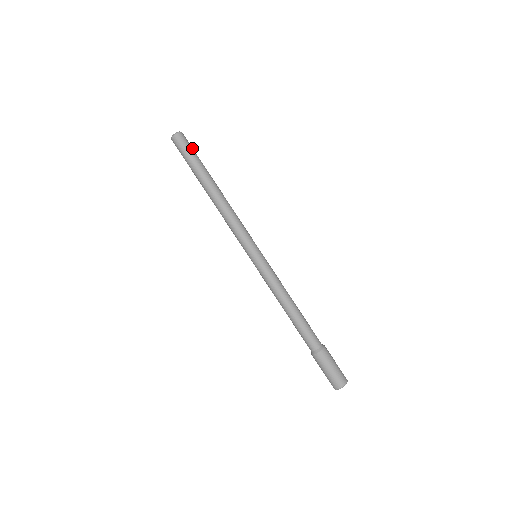
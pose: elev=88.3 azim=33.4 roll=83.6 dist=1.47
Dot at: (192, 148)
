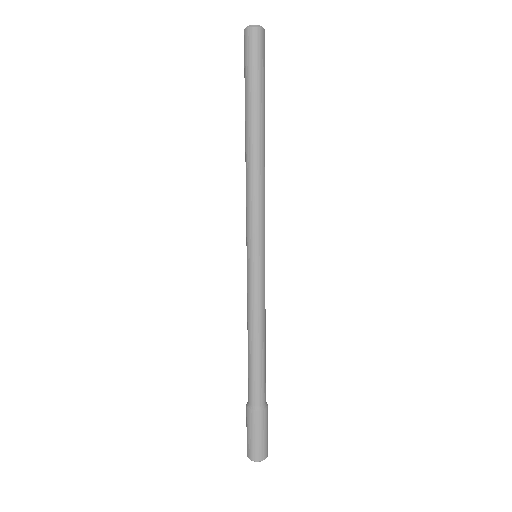
Dot at: (262, 61)
